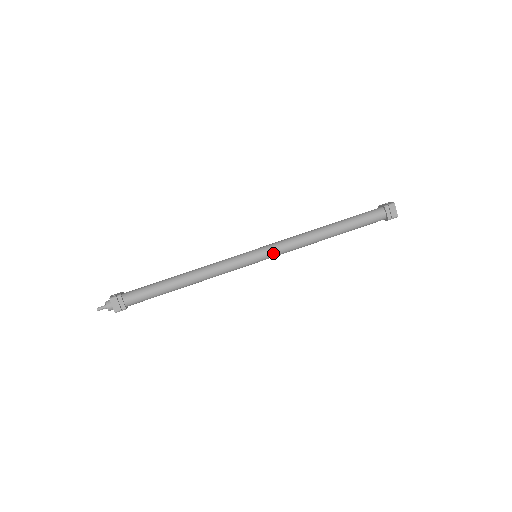
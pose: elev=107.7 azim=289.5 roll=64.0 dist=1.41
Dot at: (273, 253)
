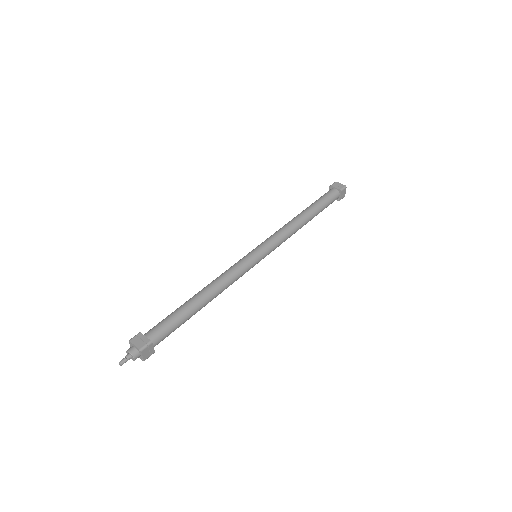
Dot at: (268, 244)
